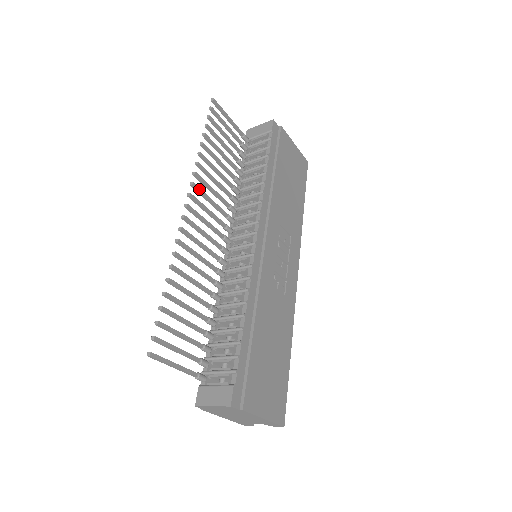
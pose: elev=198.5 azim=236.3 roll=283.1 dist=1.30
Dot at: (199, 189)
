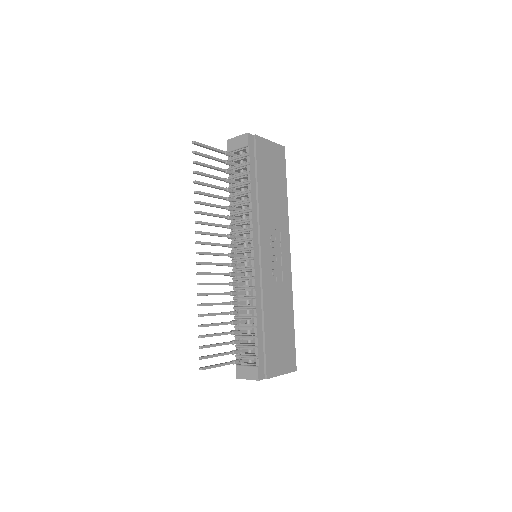
Dot at: (203, 233)
